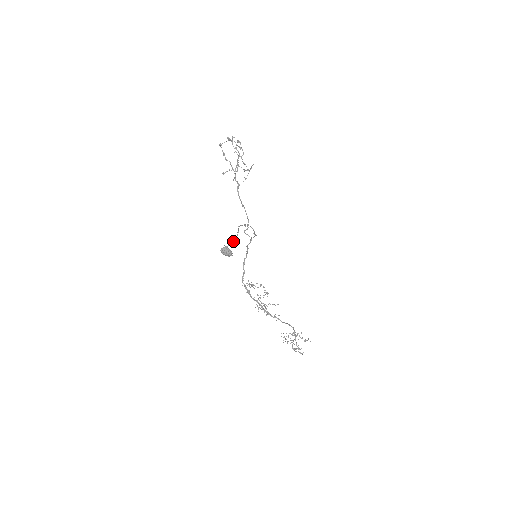
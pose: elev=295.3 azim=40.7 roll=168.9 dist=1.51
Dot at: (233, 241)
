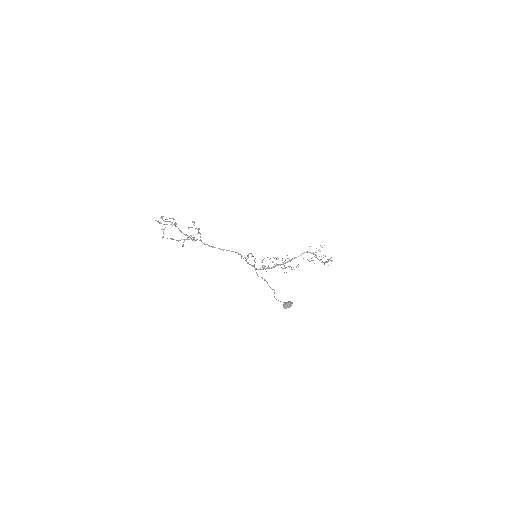
Dot at: occluded
